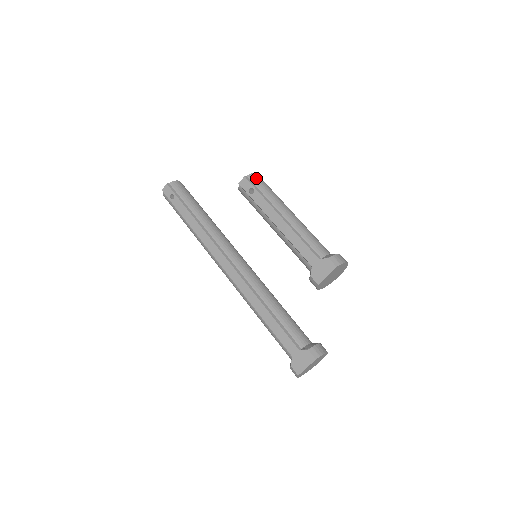
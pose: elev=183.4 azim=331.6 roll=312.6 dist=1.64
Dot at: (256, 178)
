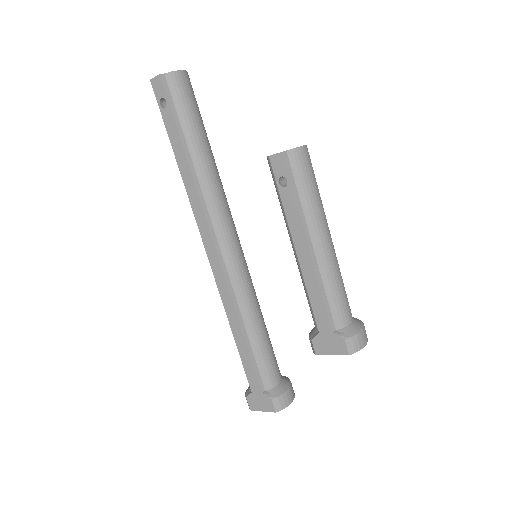
Dot at: (300, 160)
